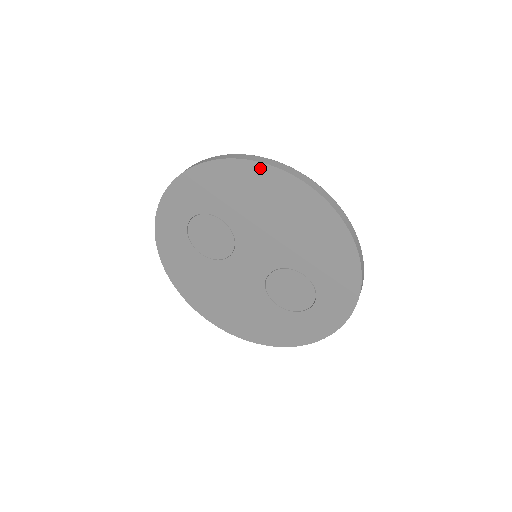
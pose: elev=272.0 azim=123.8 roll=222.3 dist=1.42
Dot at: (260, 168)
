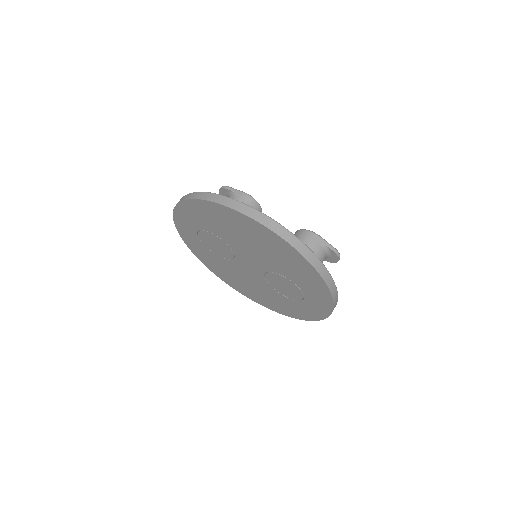
Dot at: (224, 208)
